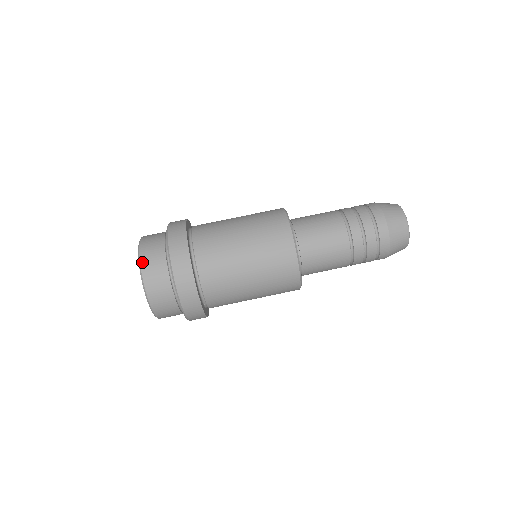
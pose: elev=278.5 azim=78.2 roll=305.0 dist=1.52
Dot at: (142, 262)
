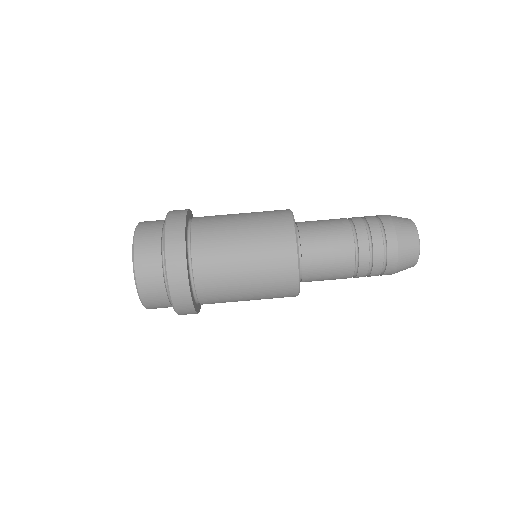
Dot at: (139, 284)
